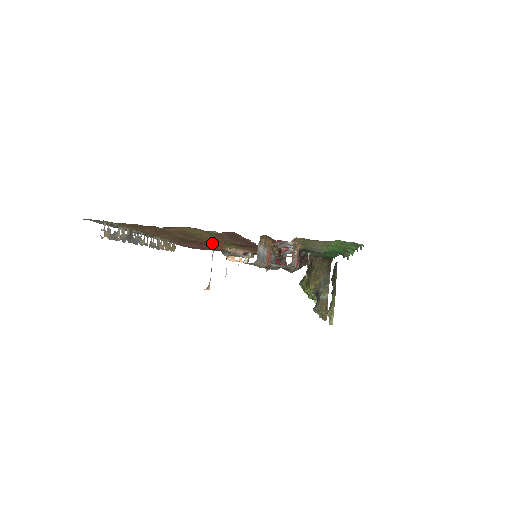
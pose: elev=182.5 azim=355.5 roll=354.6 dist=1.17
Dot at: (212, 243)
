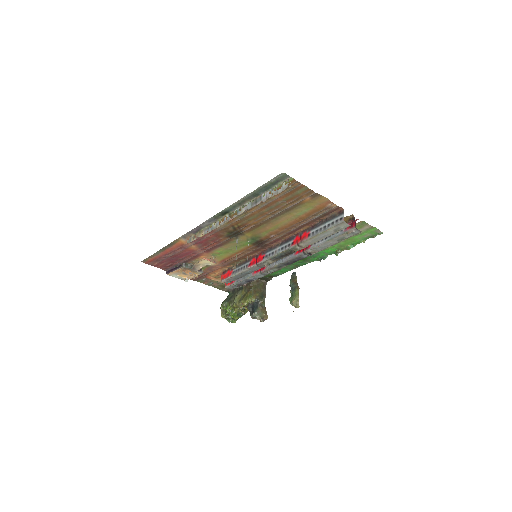
Dot at: (239, 237)
